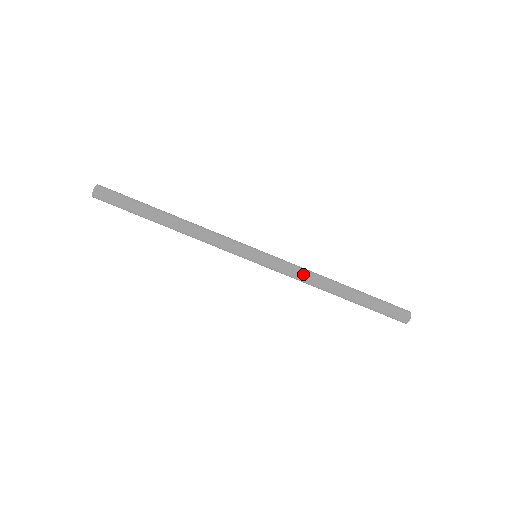
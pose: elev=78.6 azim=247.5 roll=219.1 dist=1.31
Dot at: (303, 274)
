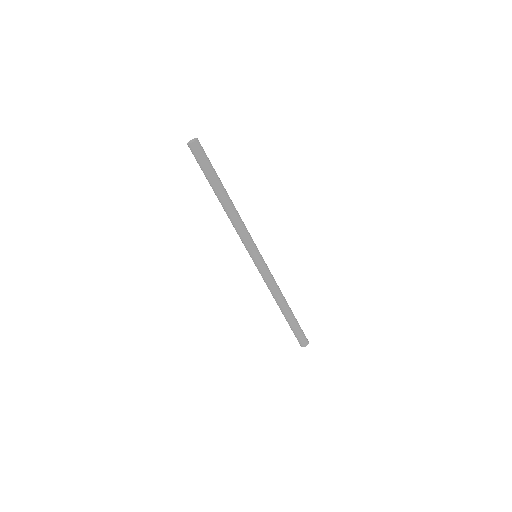
Dot at: (275, 284)
